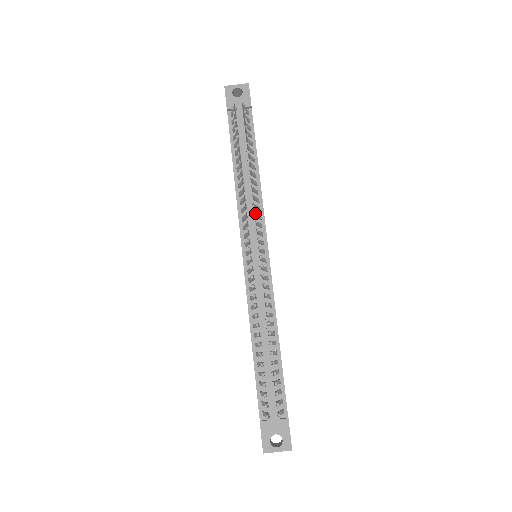
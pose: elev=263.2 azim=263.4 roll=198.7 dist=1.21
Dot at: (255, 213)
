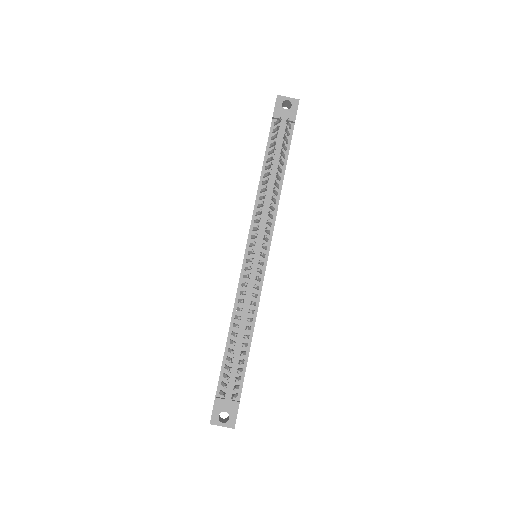
Dot at: (268, 221)
